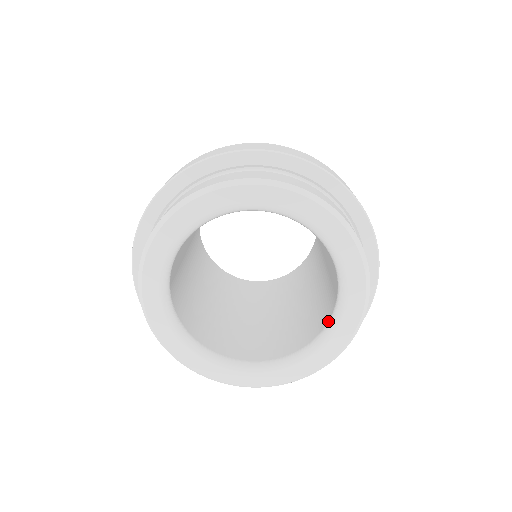
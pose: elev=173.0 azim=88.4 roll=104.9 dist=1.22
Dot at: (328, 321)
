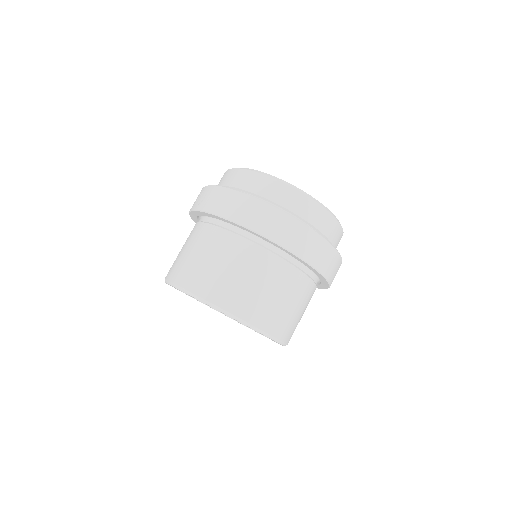
Dot at: occluded
